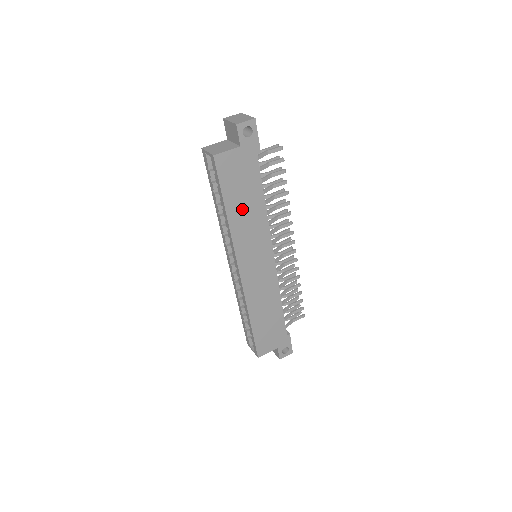
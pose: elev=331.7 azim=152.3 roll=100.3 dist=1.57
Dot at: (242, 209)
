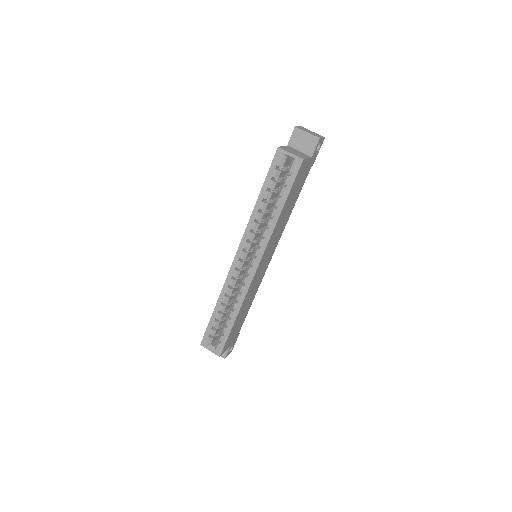
Dot at: (286, 211)
